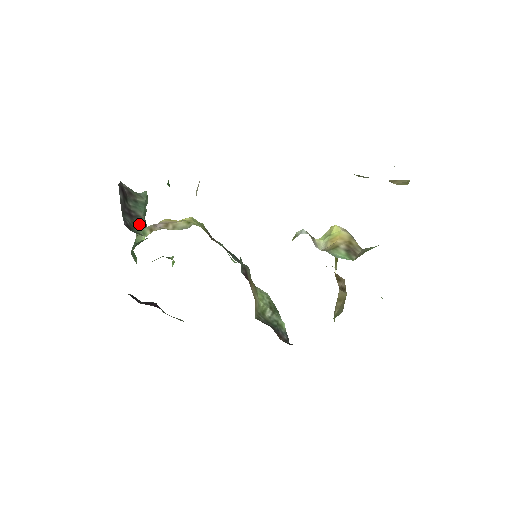
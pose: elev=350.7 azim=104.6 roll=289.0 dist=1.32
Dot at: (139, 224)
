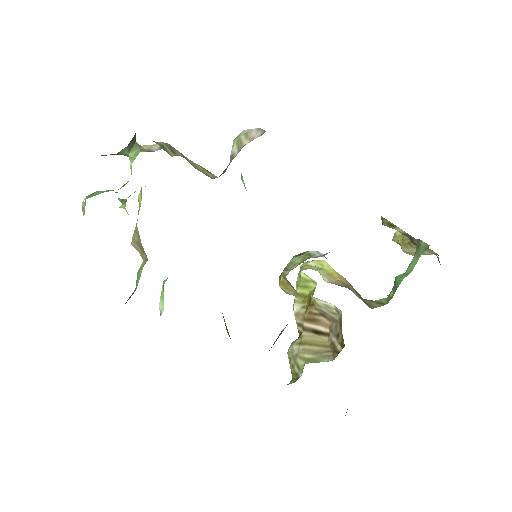
Dot at: occluded
